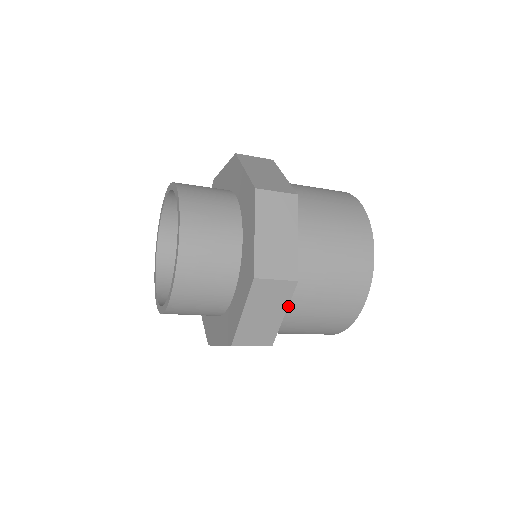
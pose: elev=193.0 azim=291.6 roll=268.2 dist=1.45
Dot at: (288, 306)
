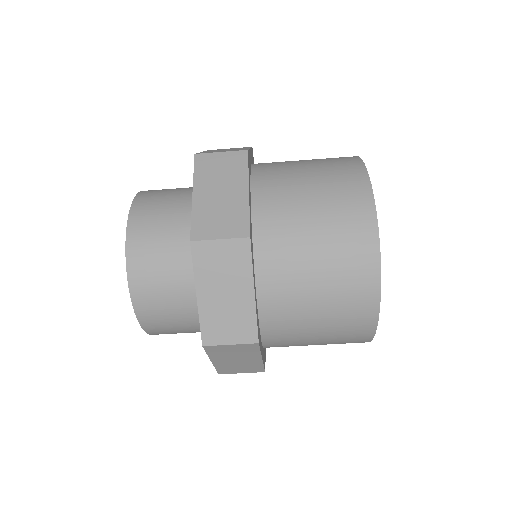
Dot at: (267, 285)
